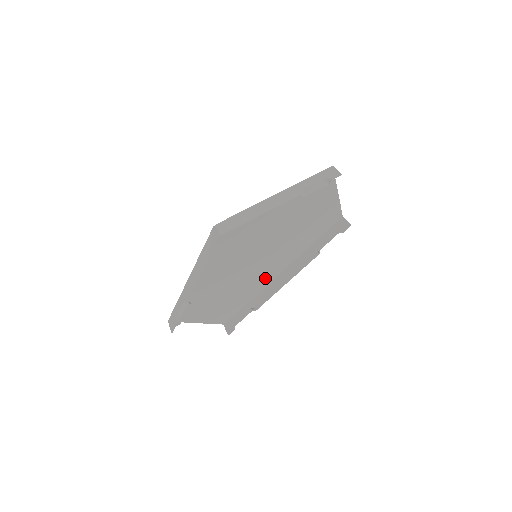
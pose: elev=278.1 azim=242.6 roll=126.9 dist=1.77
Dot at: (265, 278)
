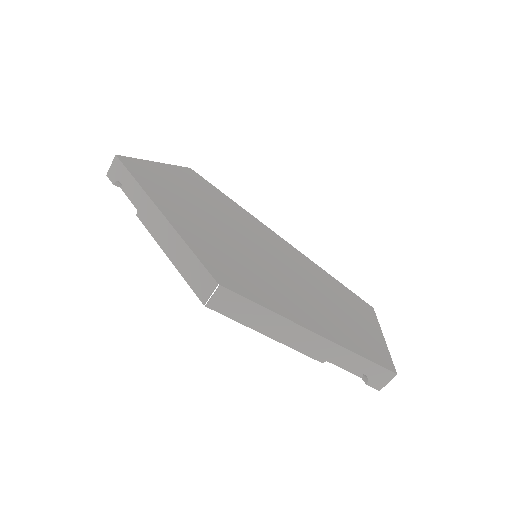
Dot at: (259, 227)
